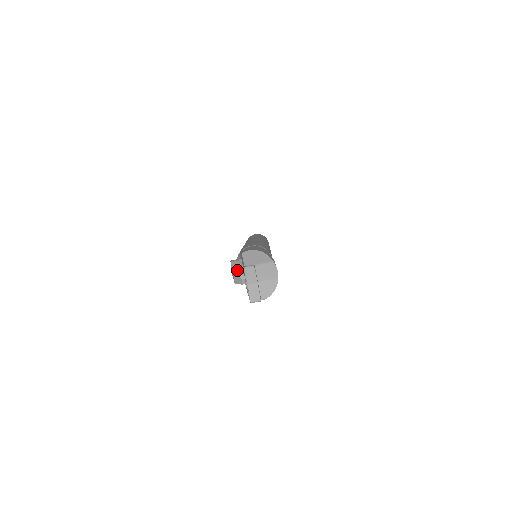
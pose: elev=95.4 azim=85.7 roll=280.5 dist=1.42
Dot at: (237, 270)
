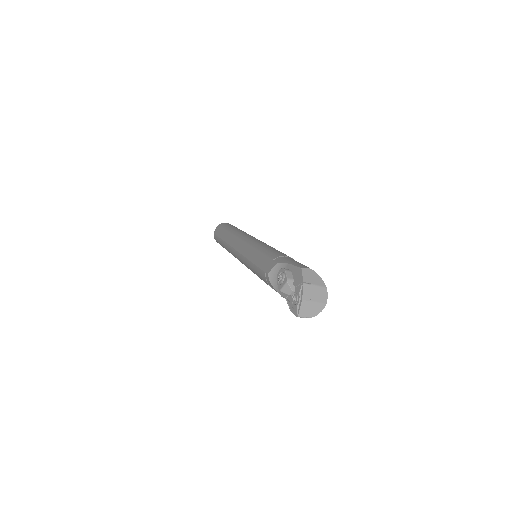
Dot at: (291, 281)
